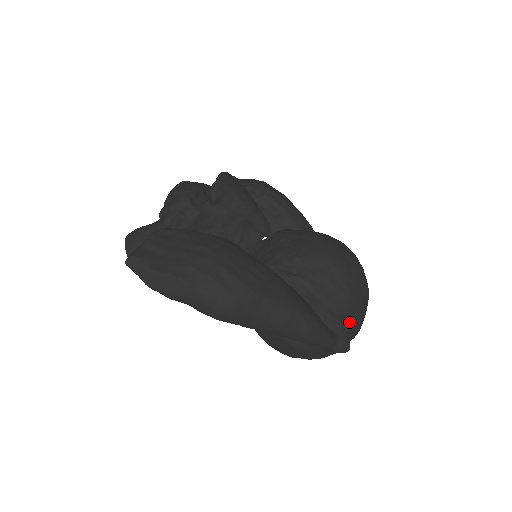
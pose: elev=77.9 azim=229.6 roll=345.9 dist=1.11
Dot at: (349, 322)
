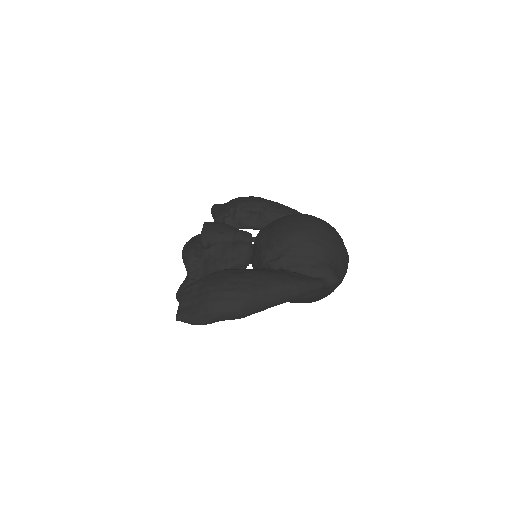
Dot at: (329, 264)
